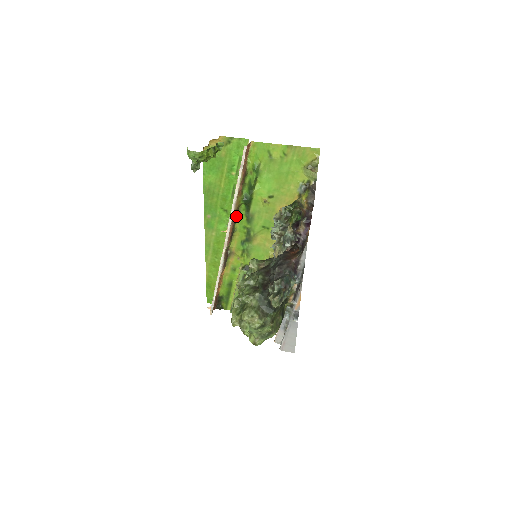
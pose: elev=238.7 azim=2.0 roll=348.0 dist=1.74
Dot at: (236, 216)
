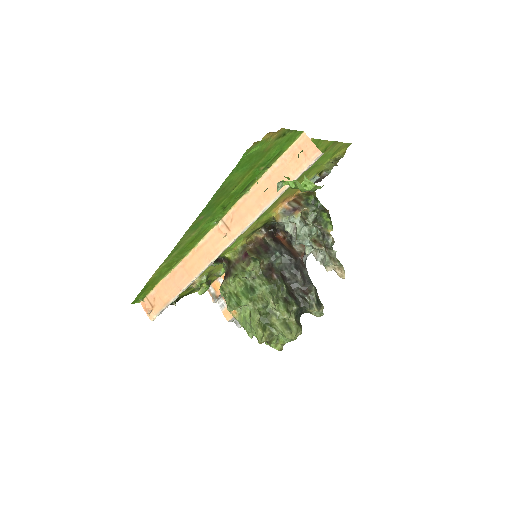
Dot at: occluded
